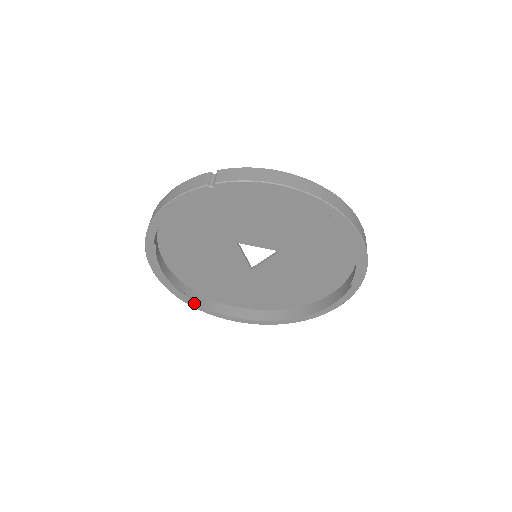
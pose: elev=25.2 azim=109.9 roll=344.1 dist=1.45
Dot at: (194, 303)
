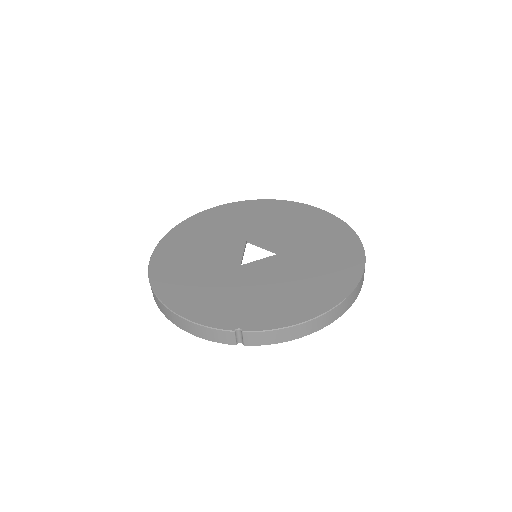
Dot at: occluded
